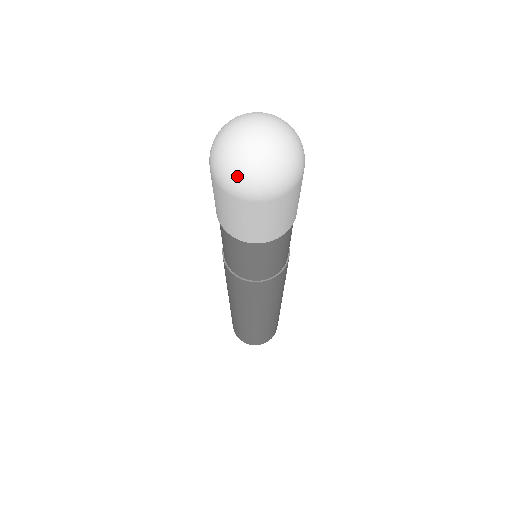
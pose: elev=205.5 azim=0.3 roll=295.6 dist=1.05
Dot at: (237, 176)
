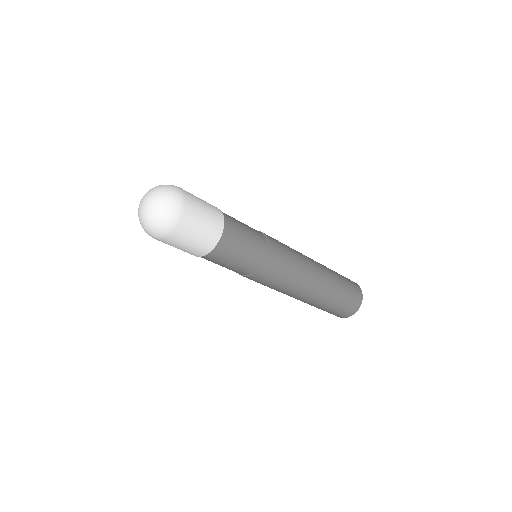
Dot at: occluded
